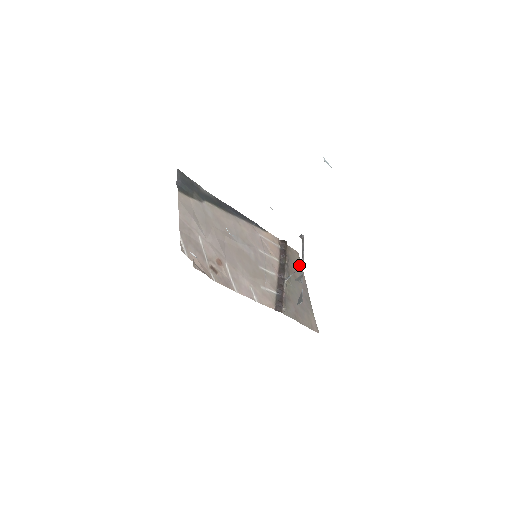
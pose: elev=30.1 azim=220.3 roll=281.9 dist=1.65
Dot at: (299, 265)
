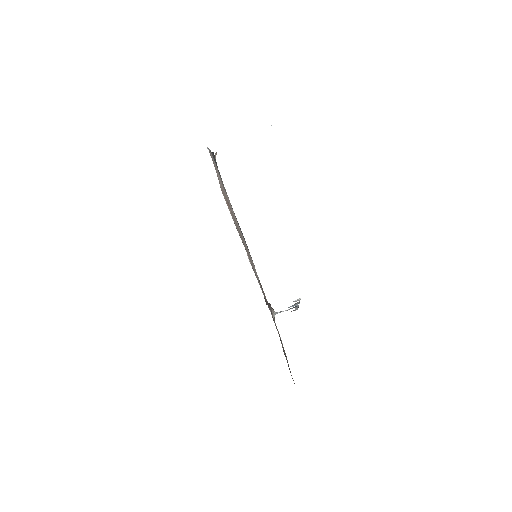
Dot at: occluded
